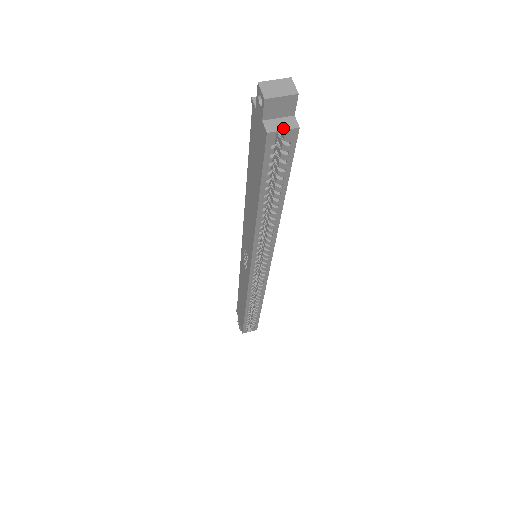
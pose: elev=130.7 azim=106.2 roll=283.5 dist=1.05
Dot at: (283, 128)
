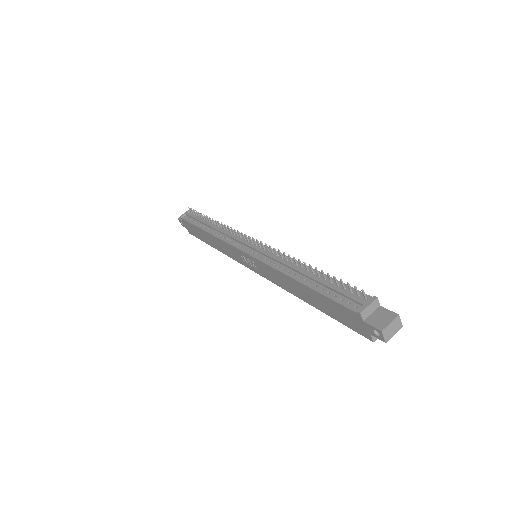
Dot at: occluded
